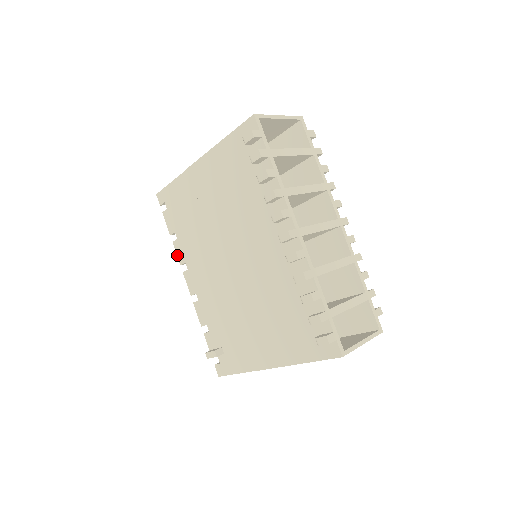
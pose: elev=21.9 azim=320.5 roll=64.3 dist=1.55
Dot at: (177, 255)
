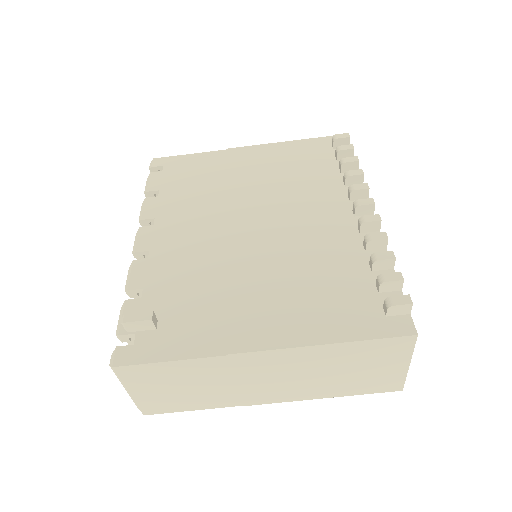
Dot at: (144, 209)
